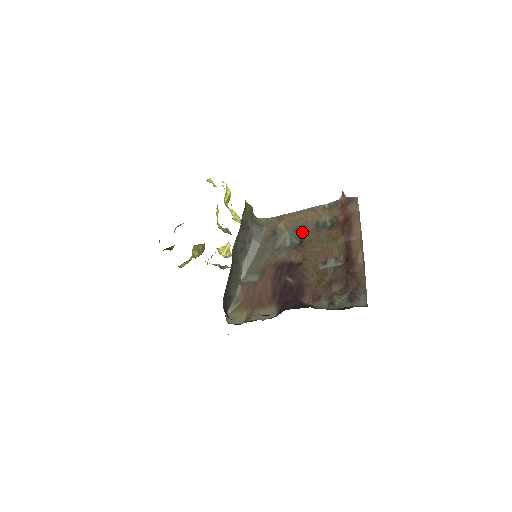
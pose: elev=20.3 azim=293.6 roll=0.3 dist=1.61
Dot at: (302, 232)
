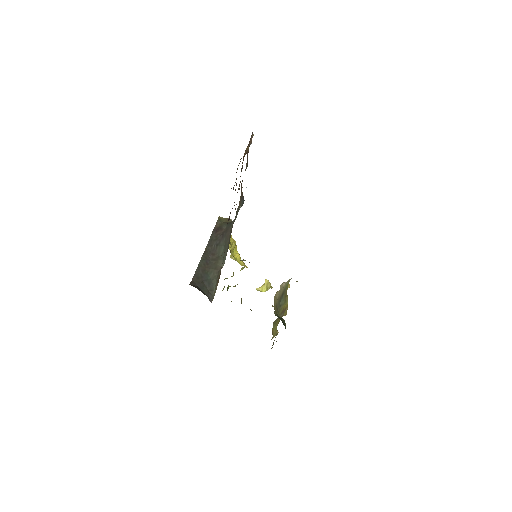
Dot at: (242, 193)
